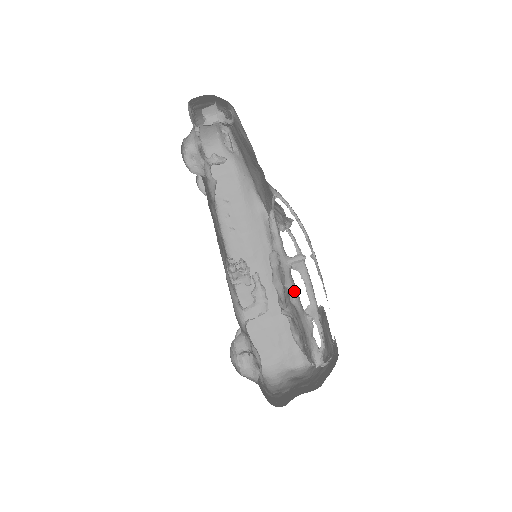
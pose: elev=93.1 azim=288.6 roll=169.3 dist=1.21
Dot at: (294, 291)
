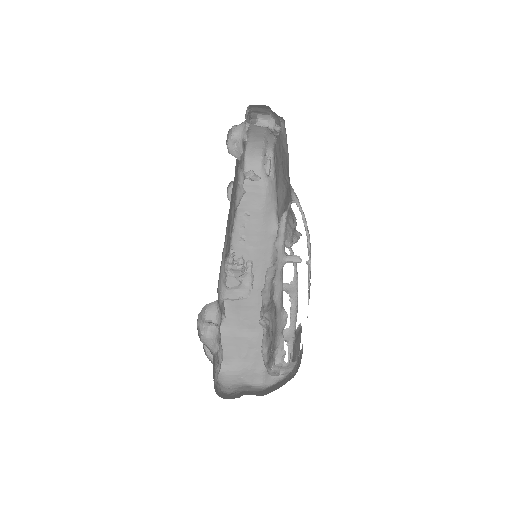
Dot at: (280, 288)
